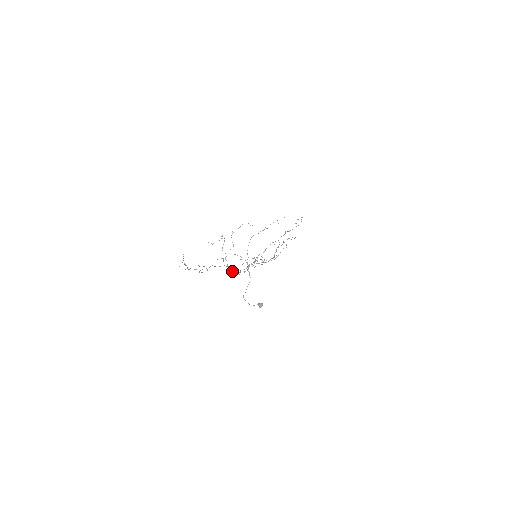
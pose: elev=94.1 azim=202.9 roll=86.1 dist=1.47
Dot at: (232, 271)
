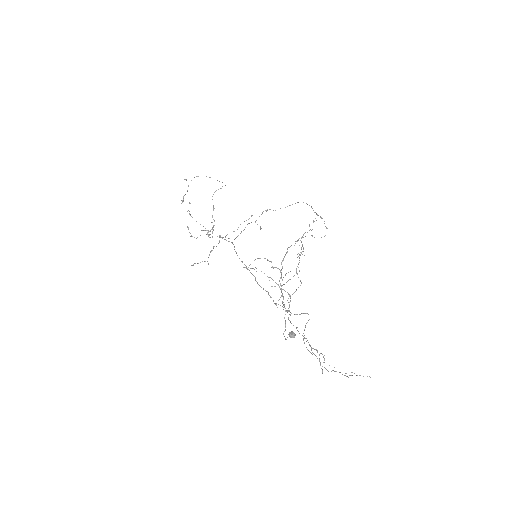
Dot at: occluded
